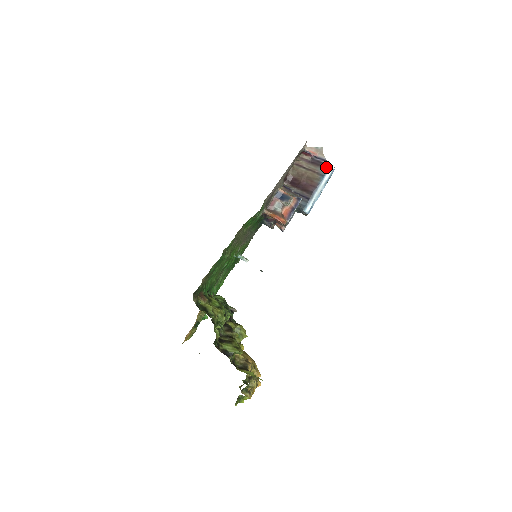
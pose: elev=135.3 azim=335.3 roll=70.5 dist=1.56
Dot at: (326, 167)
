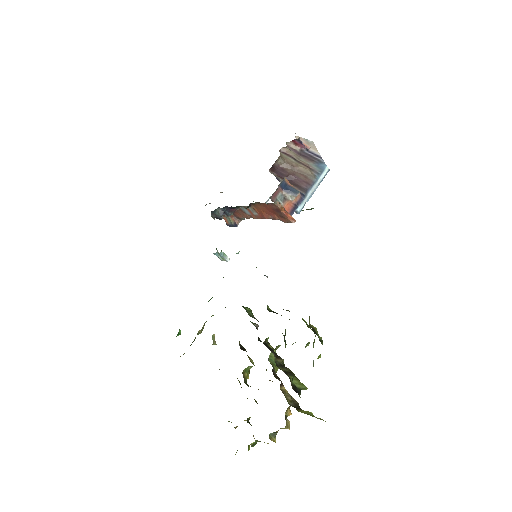
Dot at: (322, 165)
